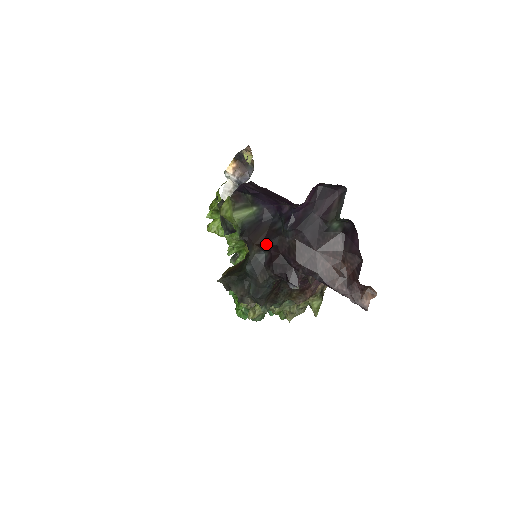
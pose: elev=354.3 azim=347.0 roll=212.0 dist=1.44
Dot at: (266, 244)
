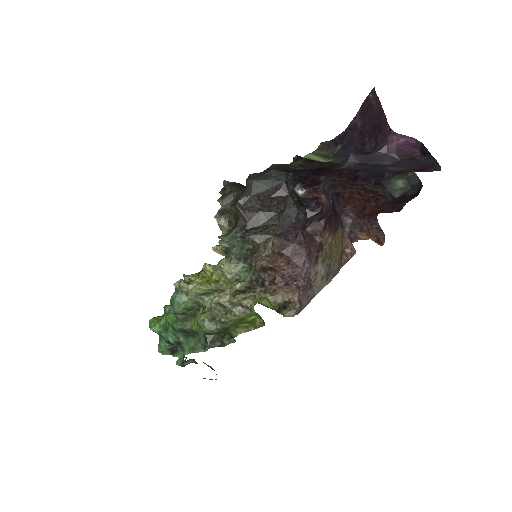
Dot at: (314, 162)
